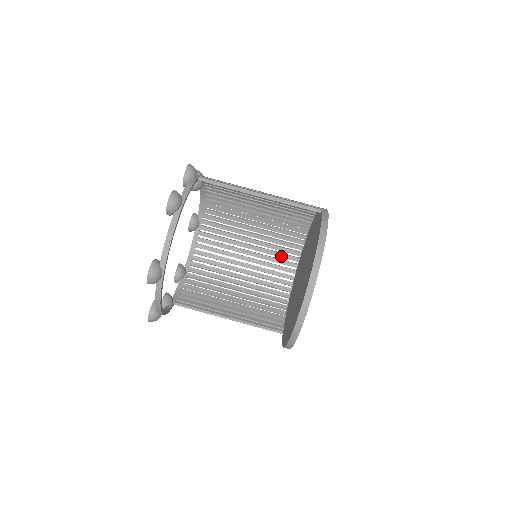
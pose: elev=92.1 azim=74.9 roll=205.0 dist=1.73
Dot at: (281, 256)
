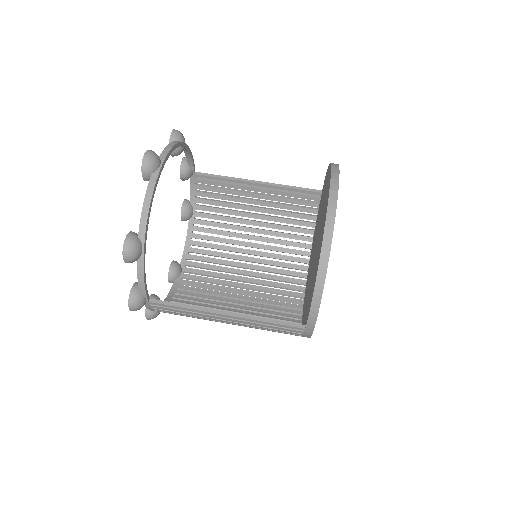
Dot at: (281, 299)
